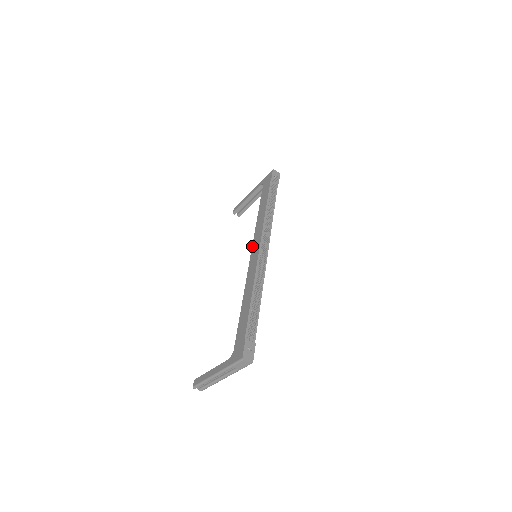
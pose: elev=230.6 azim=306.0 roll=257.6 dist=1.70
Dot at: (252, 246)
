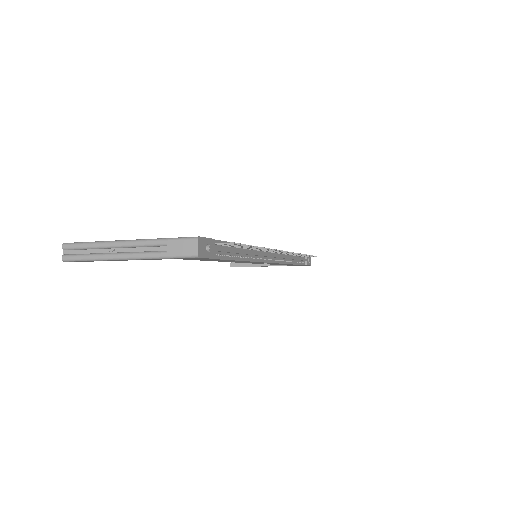
Dot at: occluded
